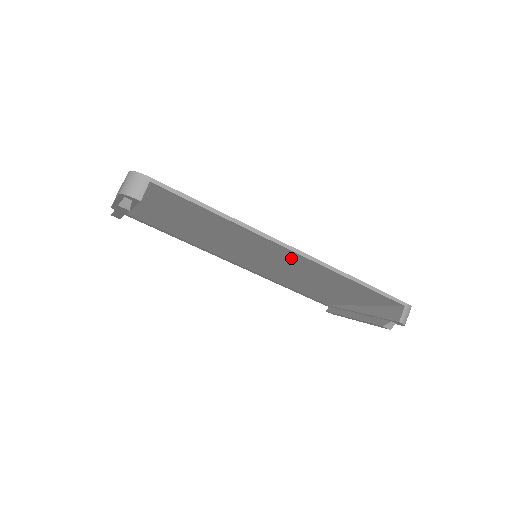
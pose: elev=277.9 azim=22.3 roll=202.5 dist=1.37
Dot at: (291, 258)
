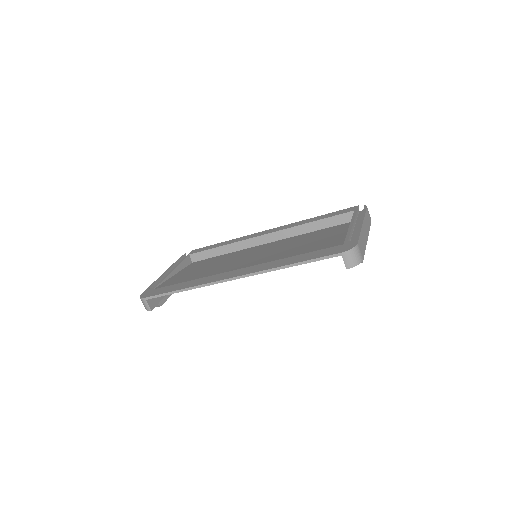
Dot at: occluded
